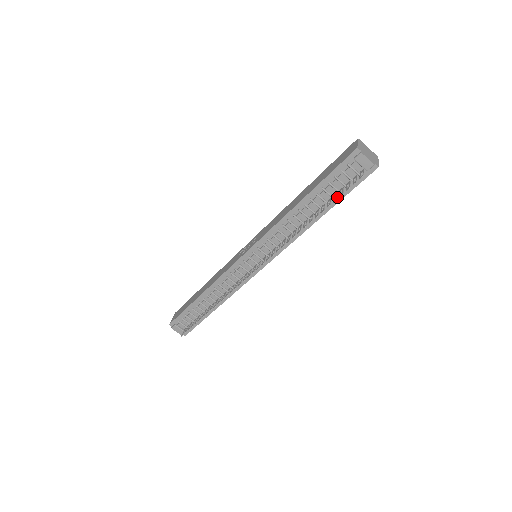
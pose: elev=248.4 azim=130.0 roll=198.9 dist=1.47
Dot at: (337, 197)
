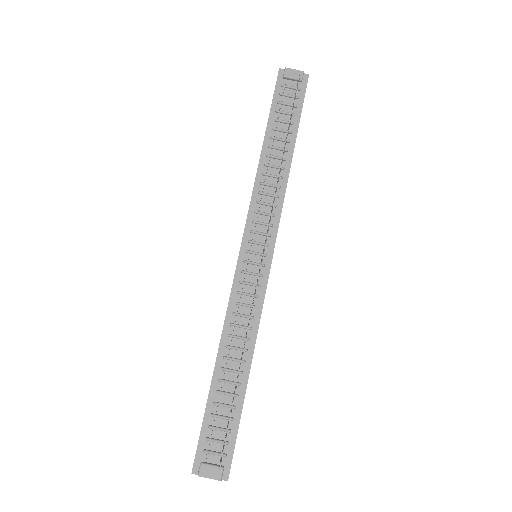
Dot at: (294, 121)
